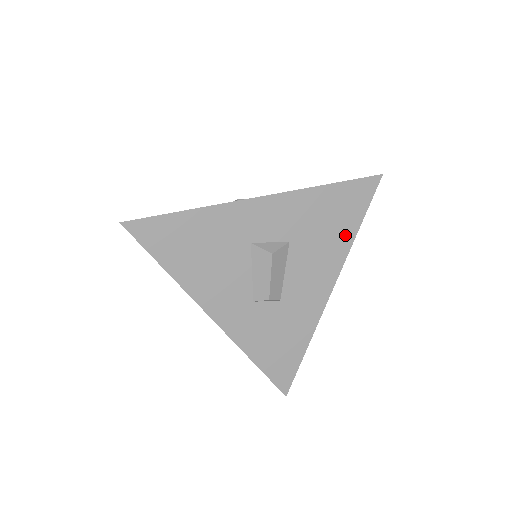
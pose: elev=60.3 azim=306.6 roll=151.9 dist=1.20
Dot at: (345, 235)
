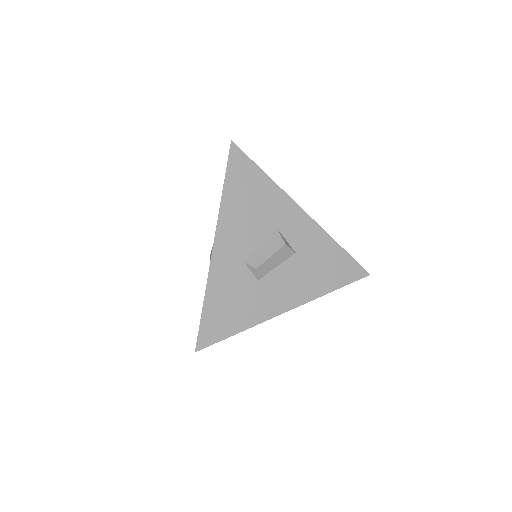
Dot at: (325, 285)
